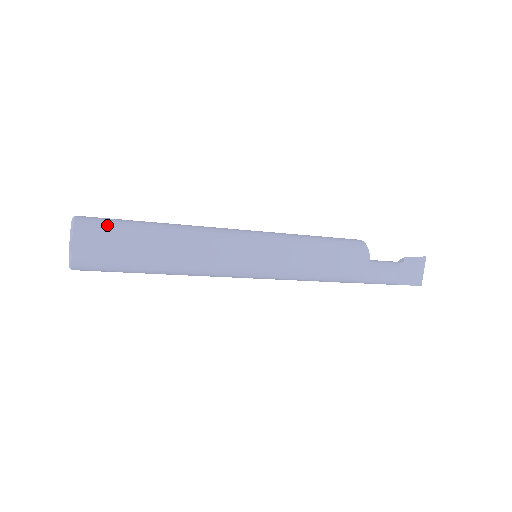
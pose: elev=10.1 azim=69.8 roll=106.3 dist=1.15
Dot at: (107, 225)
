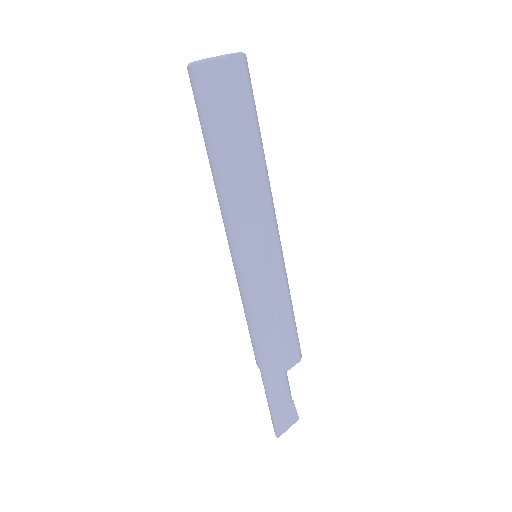
Dot at: occluded
